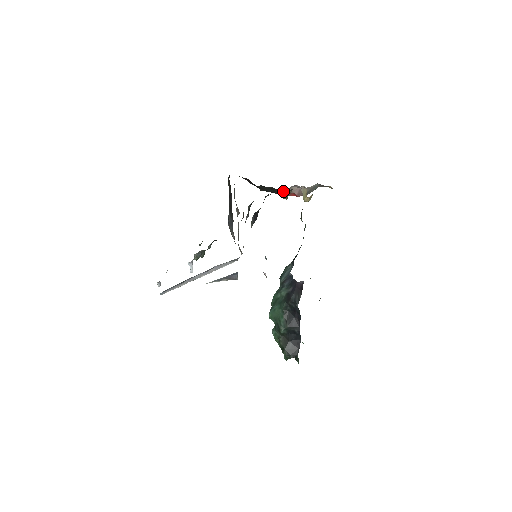
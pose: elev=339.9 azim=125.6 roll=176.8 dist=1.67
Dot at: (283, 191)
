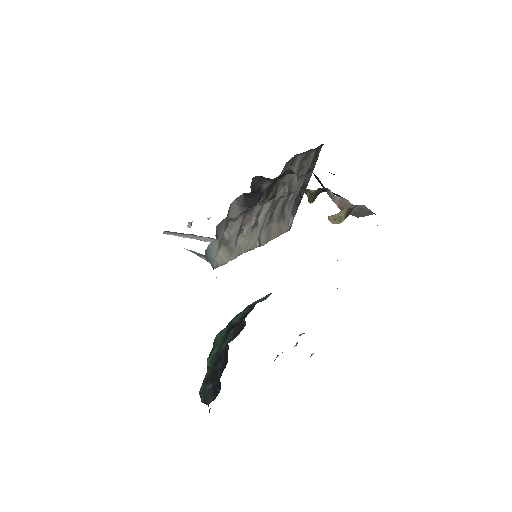
Dot at: occluded
